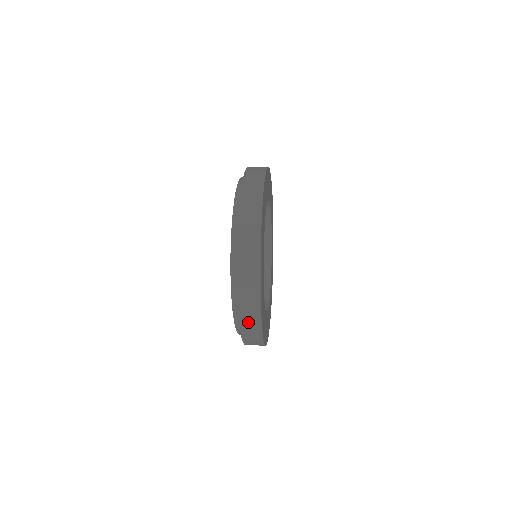
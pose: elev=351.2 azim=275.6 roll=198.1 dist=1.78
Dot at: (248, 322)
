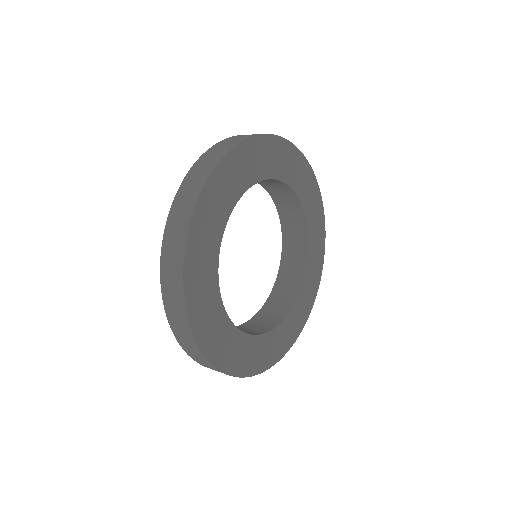
Dot at: occluded
